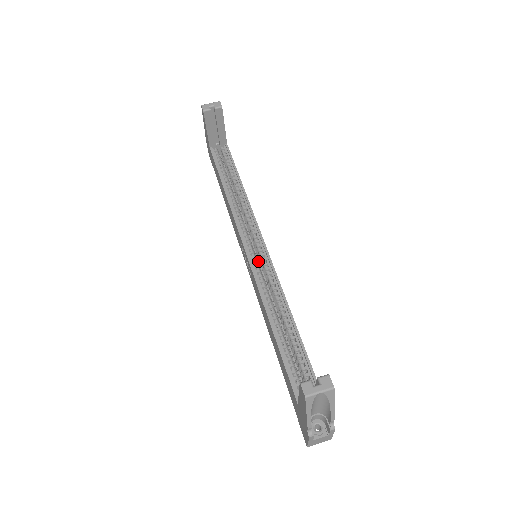
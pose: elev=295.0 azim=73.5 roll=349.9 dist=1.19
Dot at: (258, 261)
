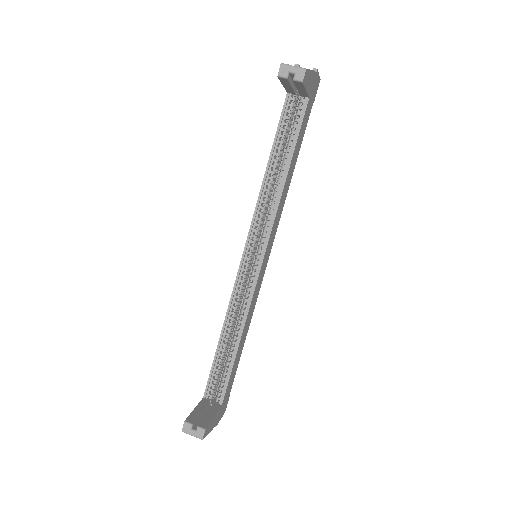
Dot at: occluded
